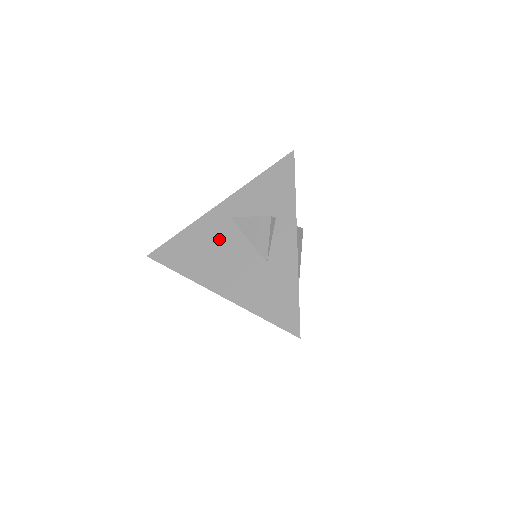
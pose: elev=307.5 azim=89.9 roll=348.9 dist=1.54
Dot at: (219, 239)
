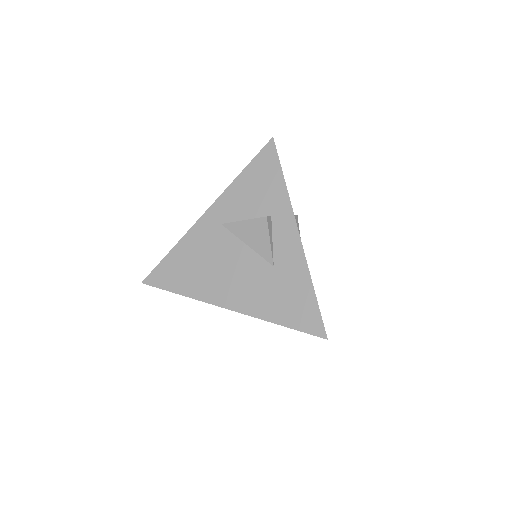
Dot at: (215, 250)
